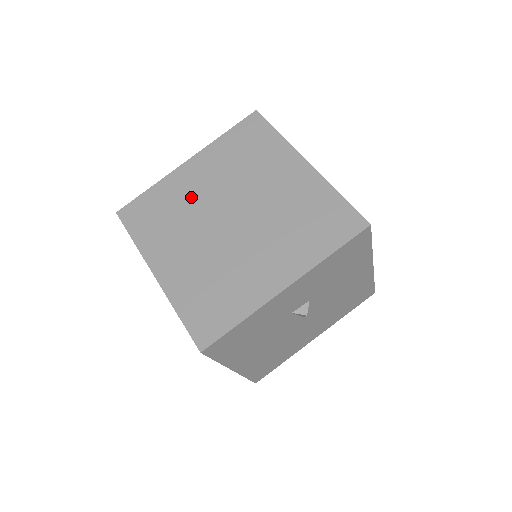
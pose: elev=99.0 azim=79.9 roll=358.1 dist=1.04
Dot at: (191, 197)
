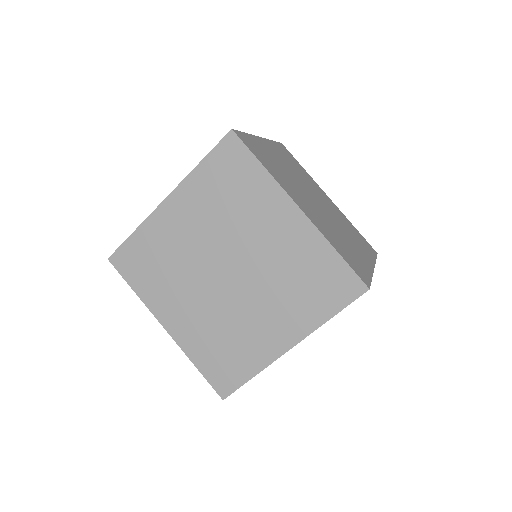
Dot at: (180, 246)
